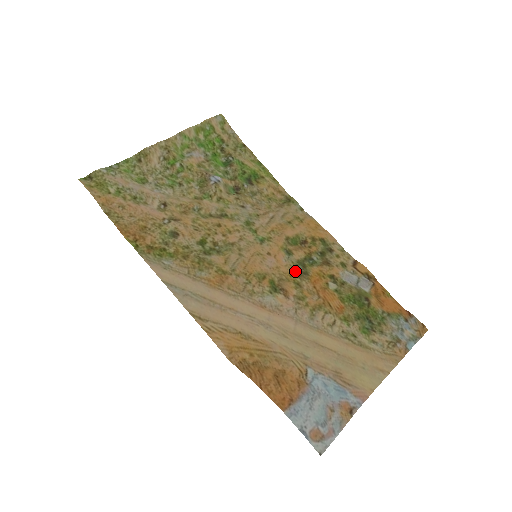
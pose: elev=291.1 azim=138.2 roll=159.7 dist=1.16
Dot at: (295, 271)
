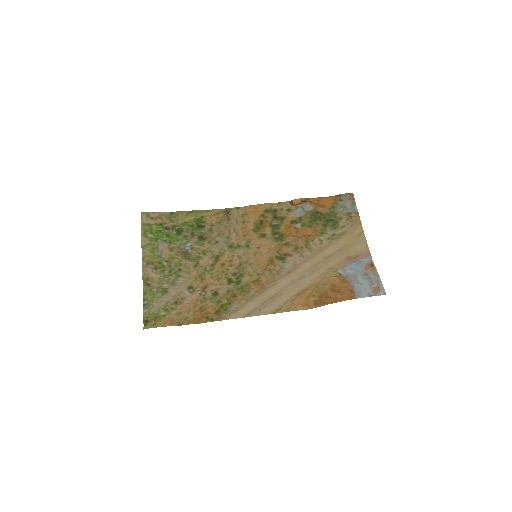
Dot at: (277, 240)
